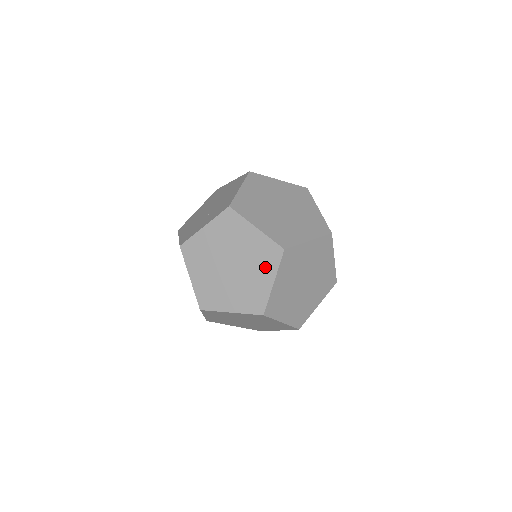
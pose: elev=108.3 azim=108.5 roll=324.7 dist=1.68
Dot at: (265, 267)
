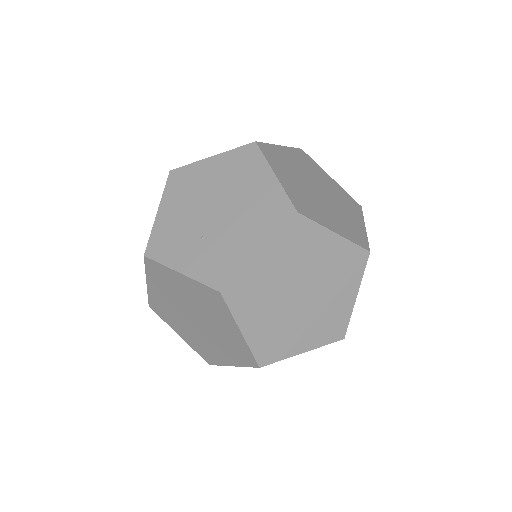
Dot at: (231, 354)
